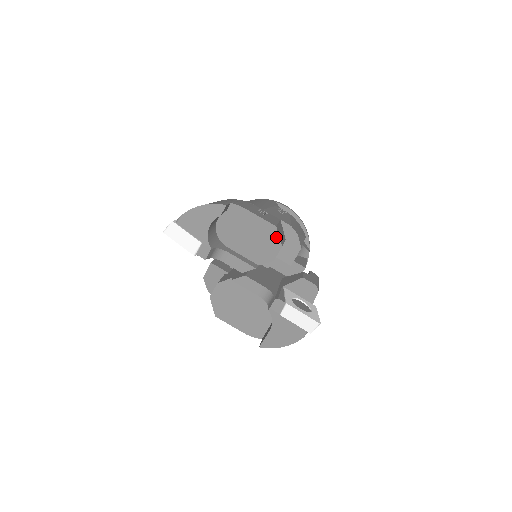
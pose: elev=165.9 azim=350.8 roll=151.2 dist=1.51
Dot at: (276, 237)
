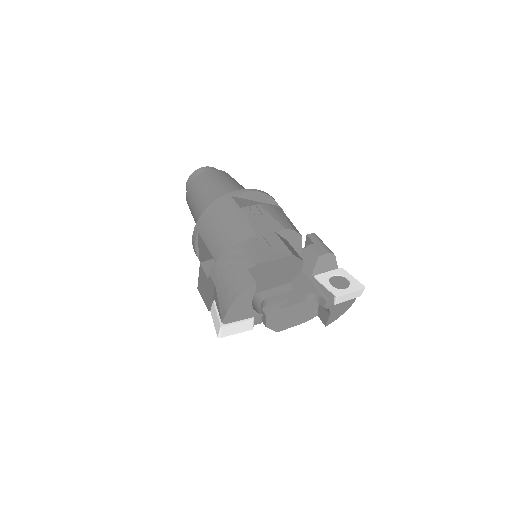
Dot at: (296, 260)
